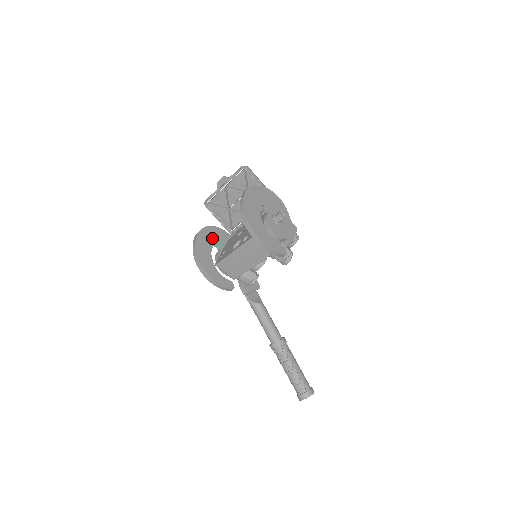
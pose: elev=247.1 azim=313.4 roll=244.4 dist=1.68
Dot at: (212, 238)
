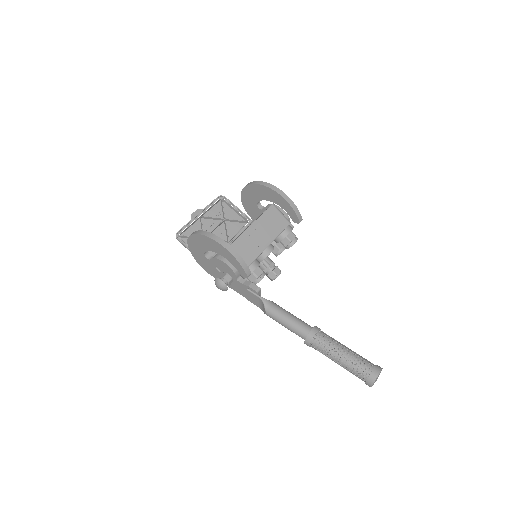
Dot at: occluded
